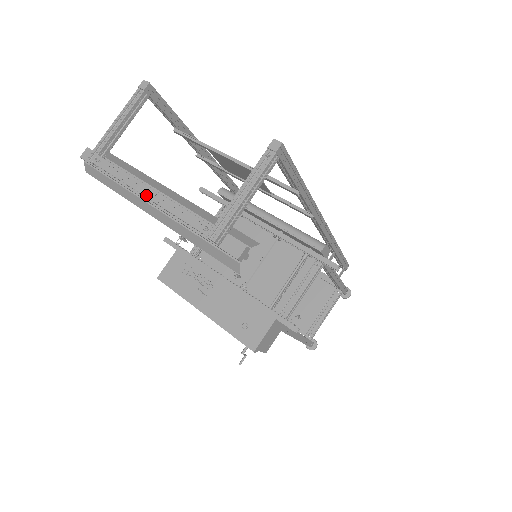
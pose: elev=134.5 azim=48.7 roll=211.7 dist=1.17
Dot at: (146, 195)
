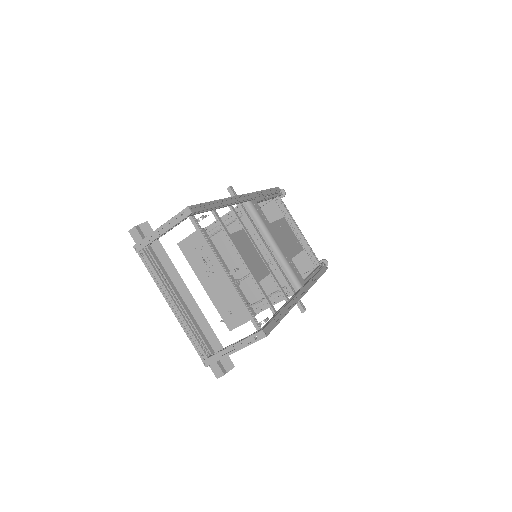
Dot at: (171, 307)
